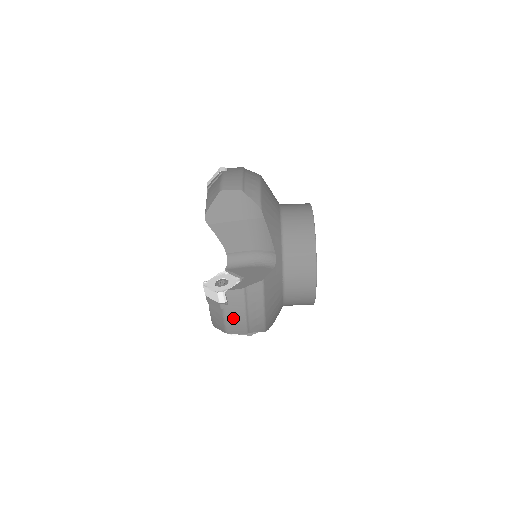
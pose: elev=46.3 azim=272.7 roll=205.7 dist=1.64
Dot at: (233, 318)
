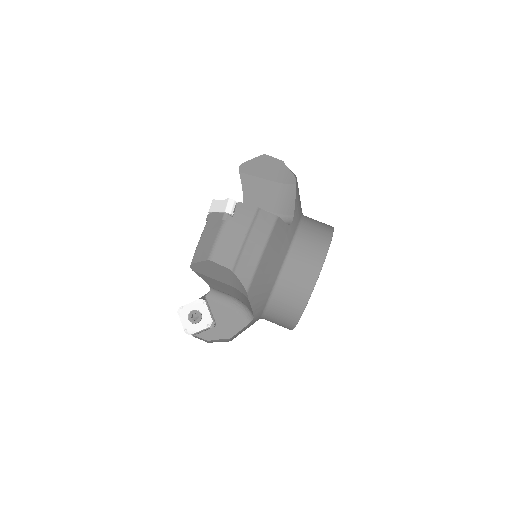
Dot at: (229, 237)
